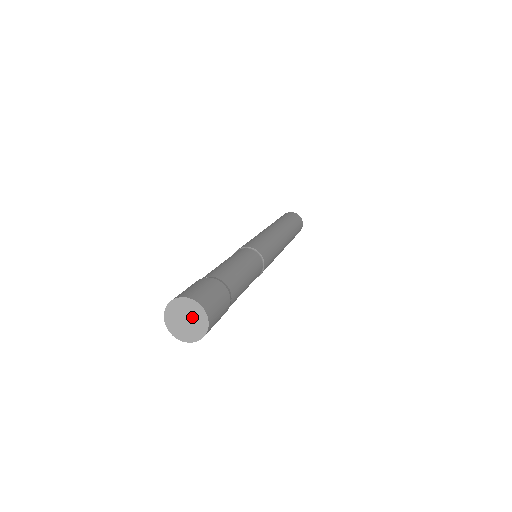
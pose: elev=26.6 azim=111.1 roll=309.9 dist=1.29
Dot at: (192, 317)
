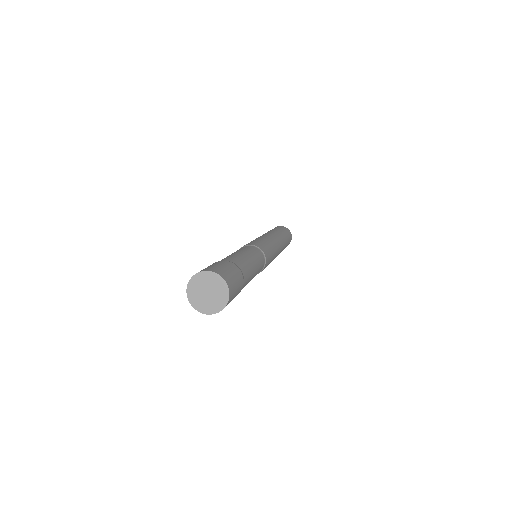
Dot at: (214, 291)
